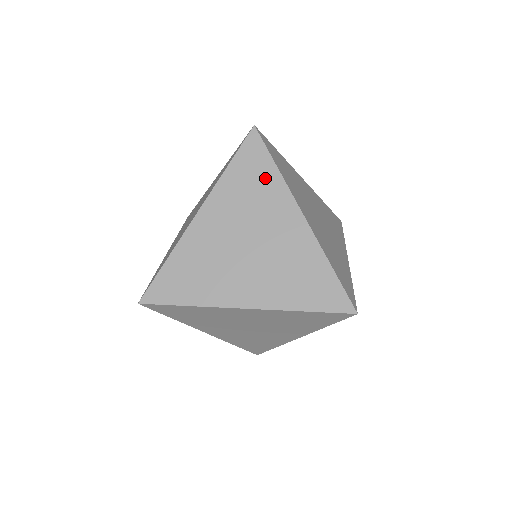
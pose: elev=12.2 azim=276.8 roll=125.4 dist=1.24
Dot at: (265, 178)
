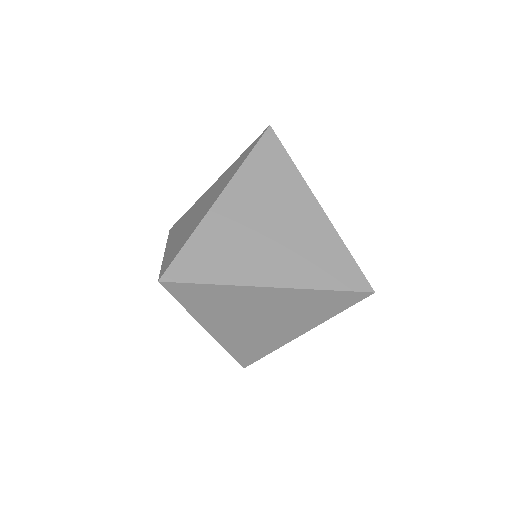
Dot at: (282, 170)
